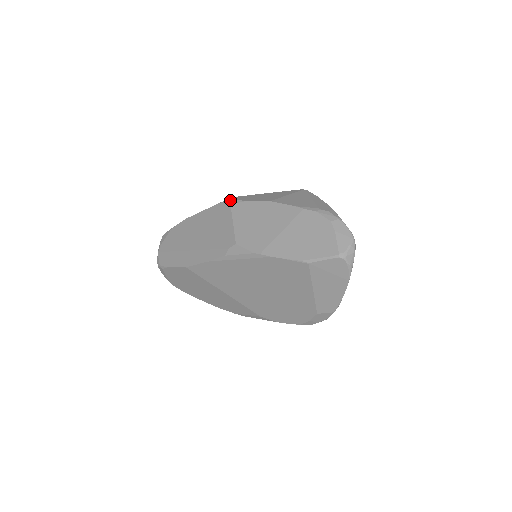
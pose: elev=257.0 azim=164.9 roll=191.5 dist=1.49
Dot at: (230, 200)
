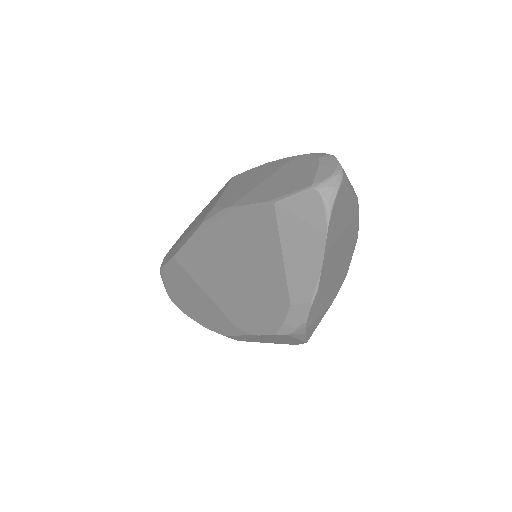
Dot at: (234, 176)
